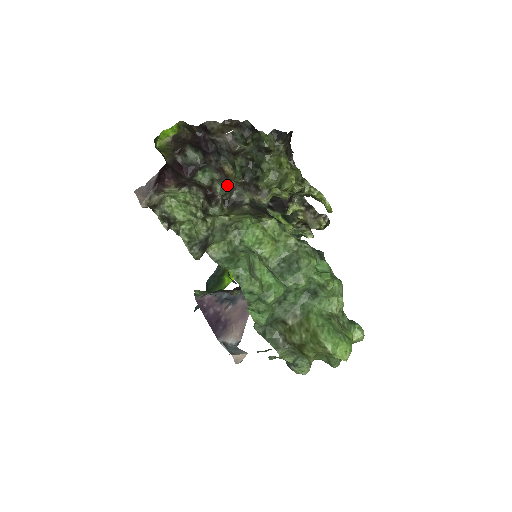
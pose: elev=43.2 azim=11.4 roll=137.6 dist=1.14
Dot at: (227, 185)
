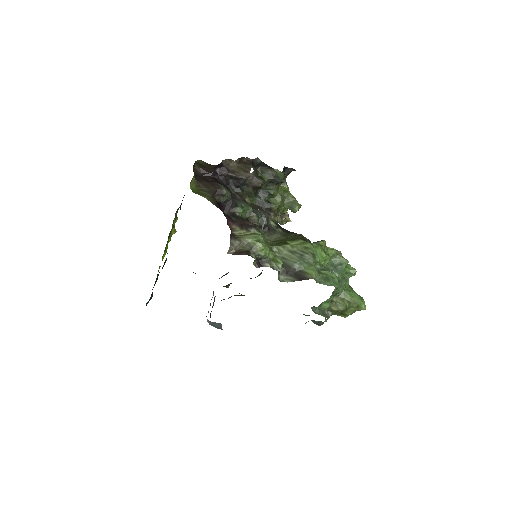
Dot at: (260, 215)
